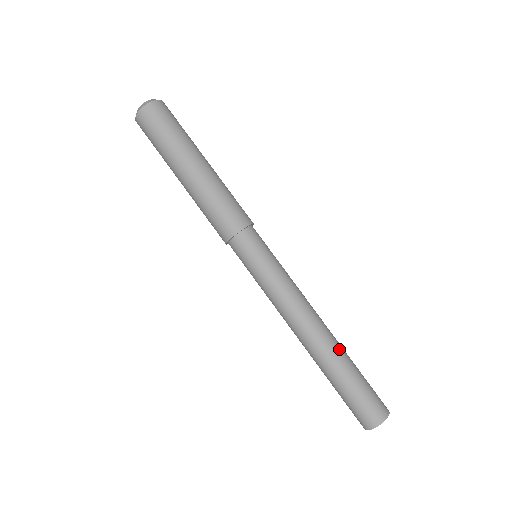
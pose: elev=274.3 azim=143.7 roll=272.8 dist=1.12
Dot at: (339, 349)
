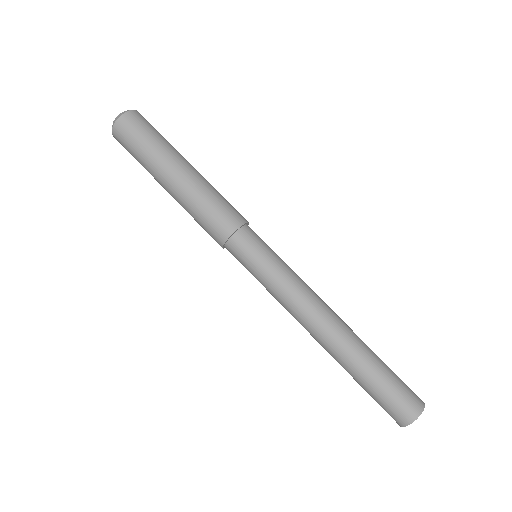
Dot at: (360, 339)
